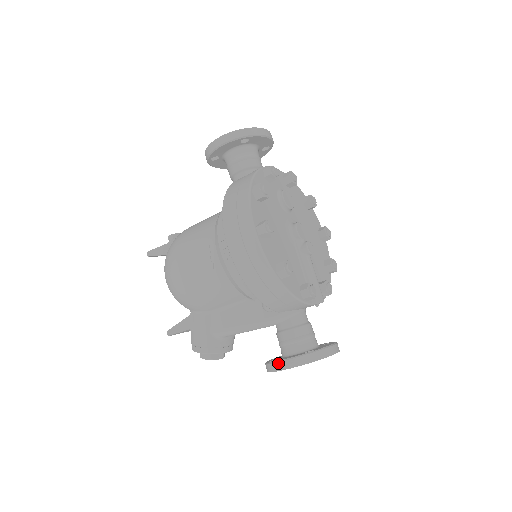
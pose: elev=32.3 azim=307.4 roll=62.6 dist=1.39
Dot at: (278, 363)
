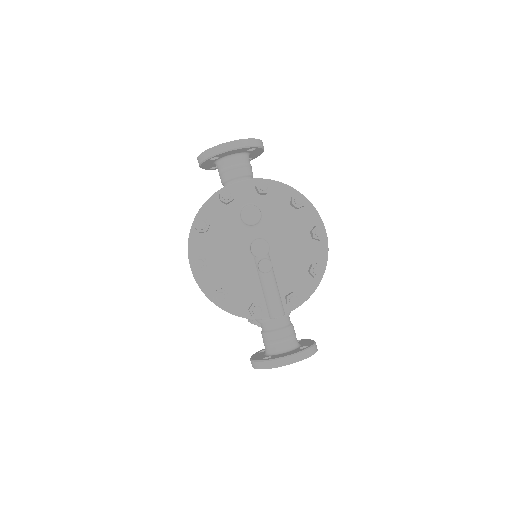
Dot at: (250, 359)
